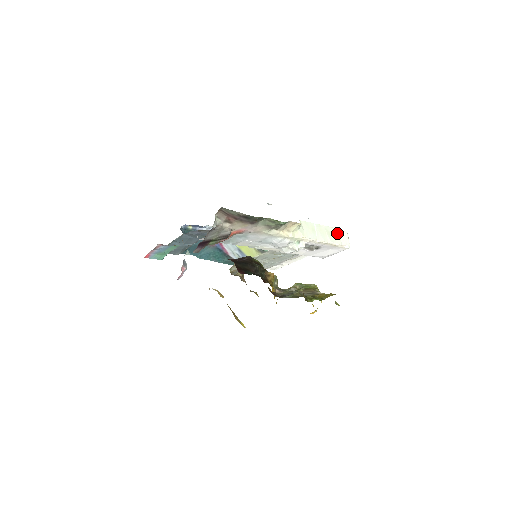
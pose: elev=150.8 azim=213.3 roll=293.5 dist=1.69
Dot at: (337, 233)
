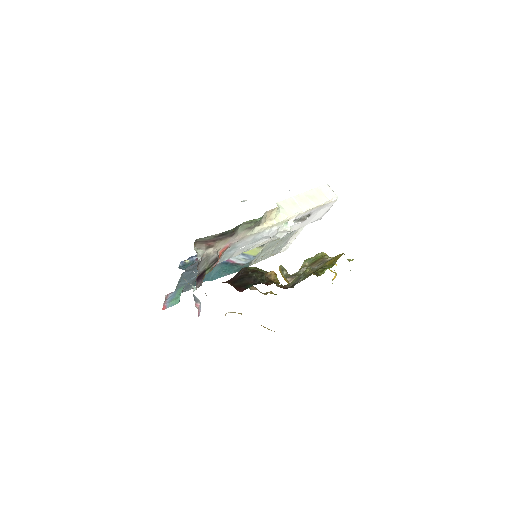
Dot at: (319, 192)
